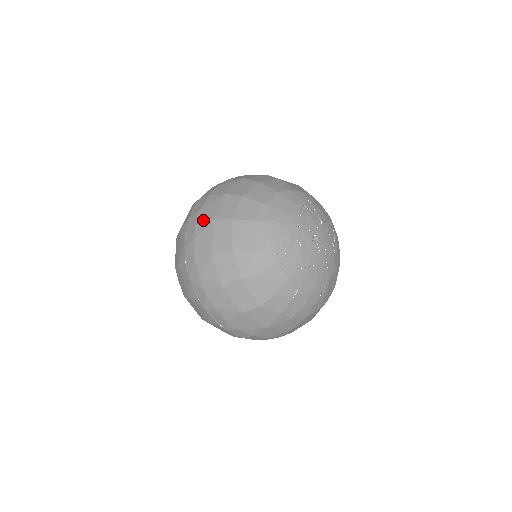
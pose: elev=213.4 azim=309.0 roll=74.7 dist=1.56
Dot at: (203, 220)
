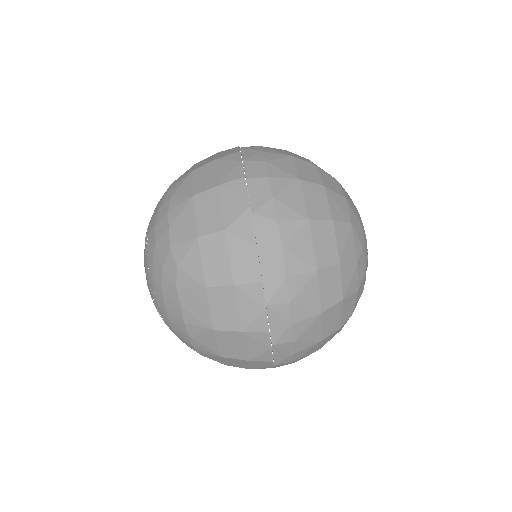
Dot at: (291, 218)
